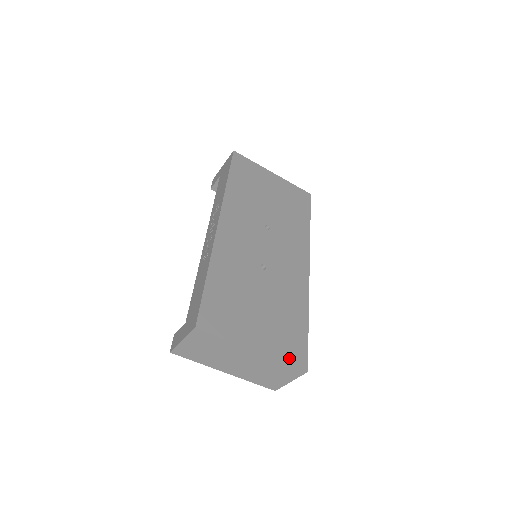
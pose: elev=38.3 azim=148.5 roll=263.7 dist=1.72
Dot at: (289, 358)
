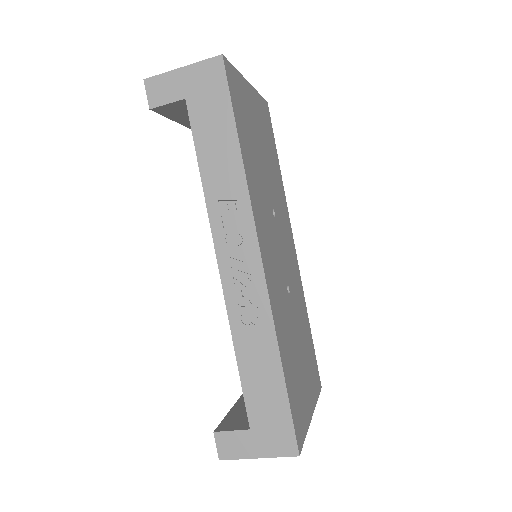
Dot at: (317, 390)
